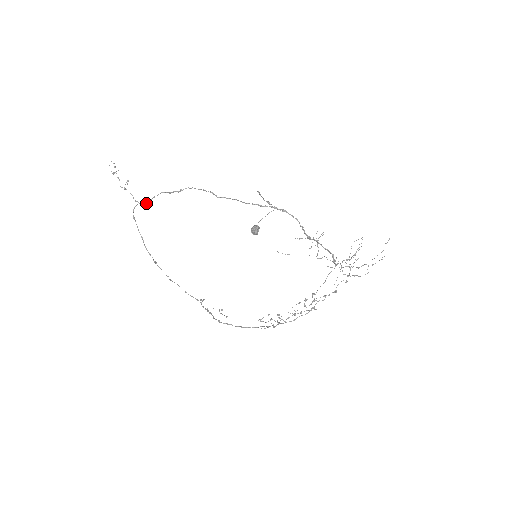
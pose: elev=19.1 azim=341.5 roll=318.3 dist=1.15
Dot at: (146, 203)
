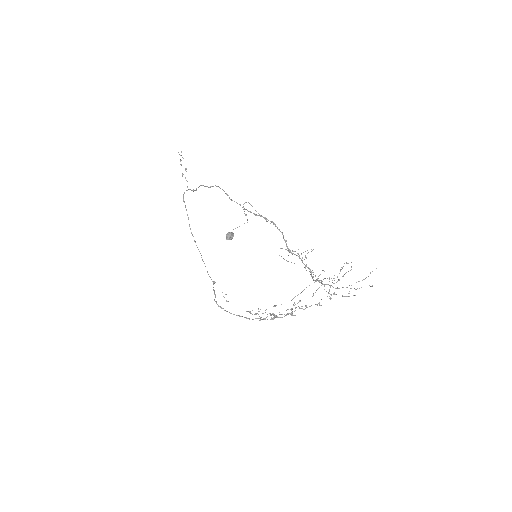
Dot at: (193, 191)
